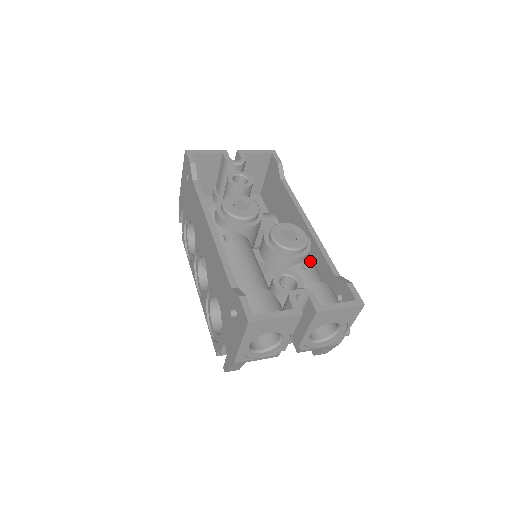
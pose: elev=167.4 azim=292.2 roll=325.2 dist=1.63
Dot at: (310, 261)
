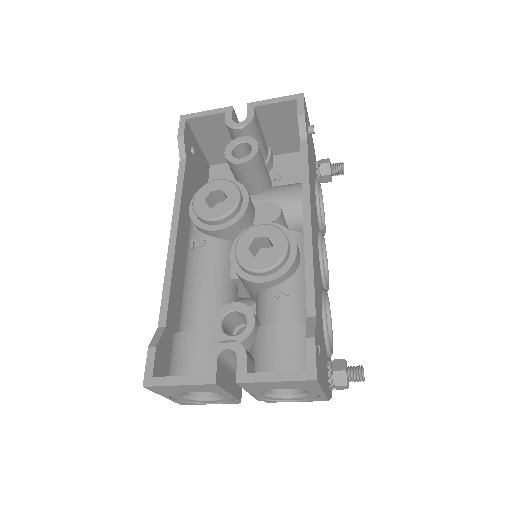
Dot at: (293, 282)
